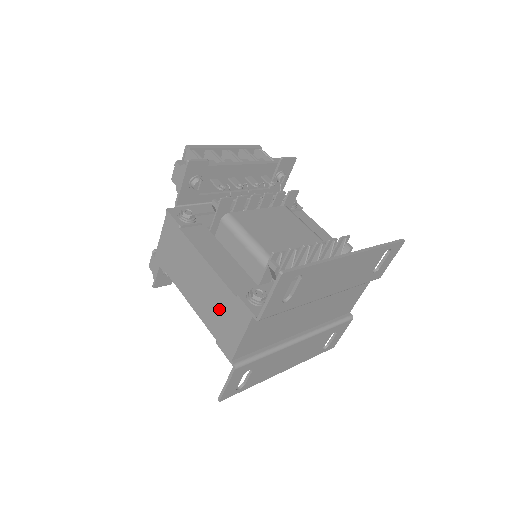
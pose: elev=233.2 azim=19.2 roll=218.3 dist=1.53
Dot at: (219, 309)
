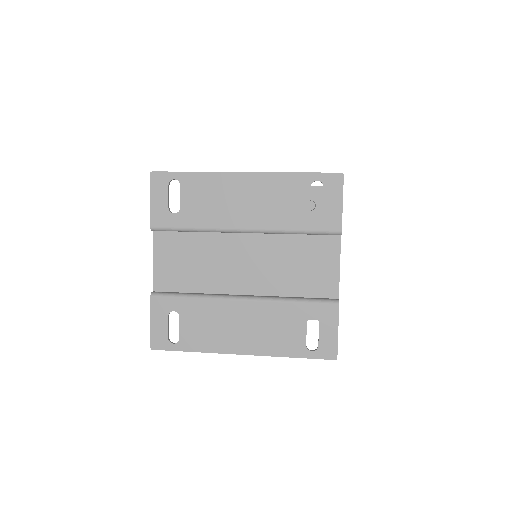
Dot at: occluded
